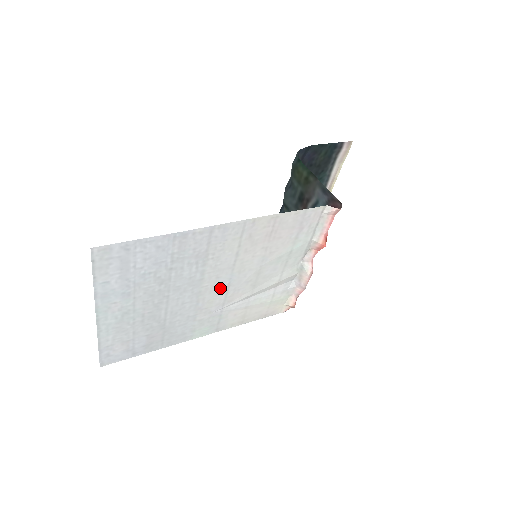
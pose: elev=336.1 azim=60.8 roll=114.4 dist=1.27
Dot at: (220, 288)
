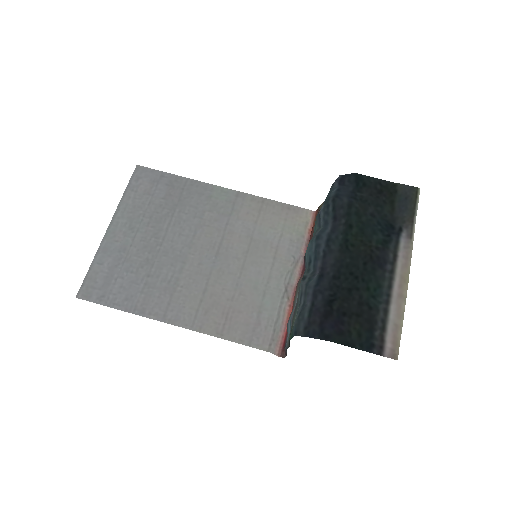
Dot at: (210, 250)
